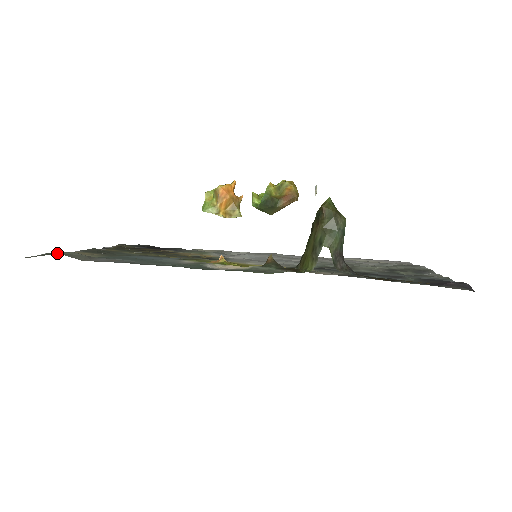
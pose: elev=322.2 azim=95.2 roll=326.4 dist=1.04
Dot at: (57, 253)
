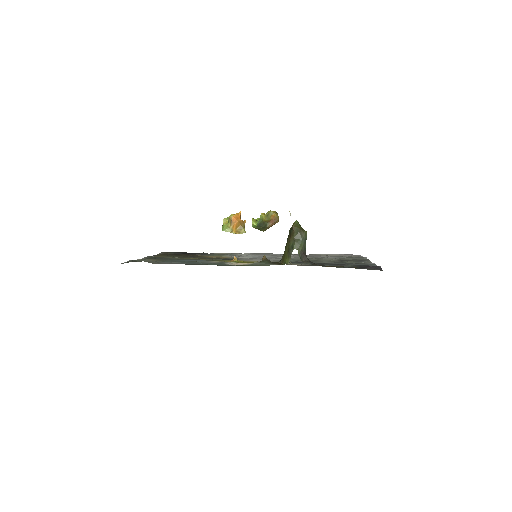
Dot at: (137, 260)
